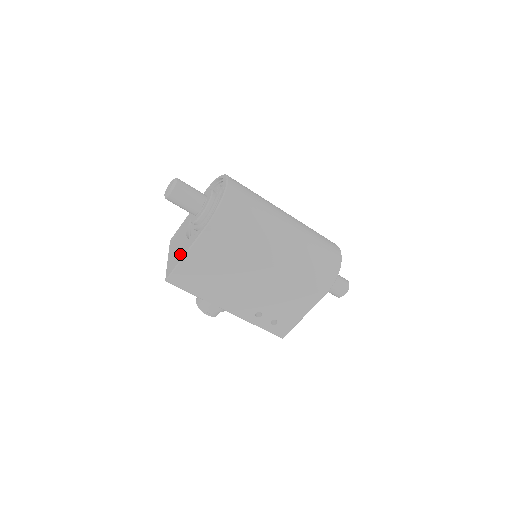
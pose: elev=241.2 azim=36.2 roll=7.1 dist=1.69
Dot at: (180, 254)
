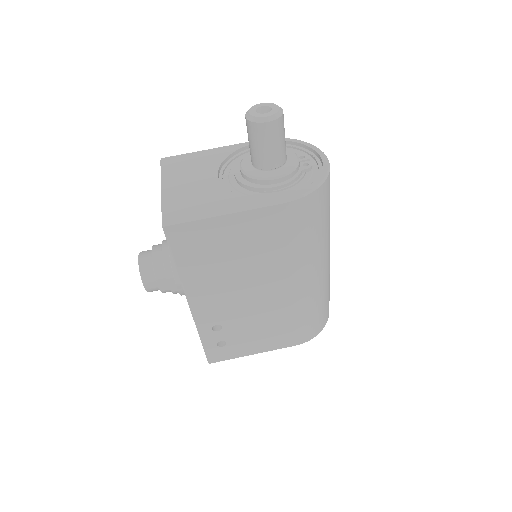
Dot at: (208, 204)
